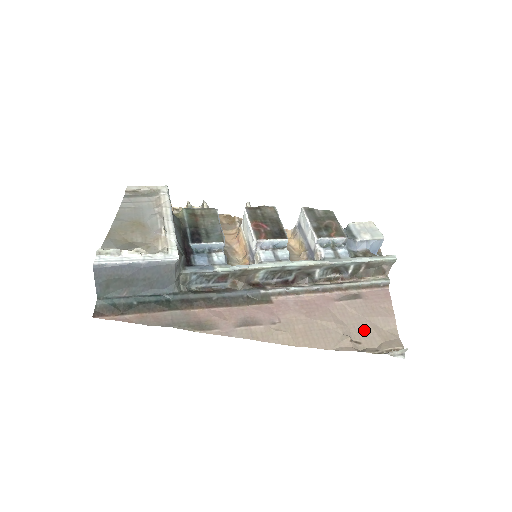
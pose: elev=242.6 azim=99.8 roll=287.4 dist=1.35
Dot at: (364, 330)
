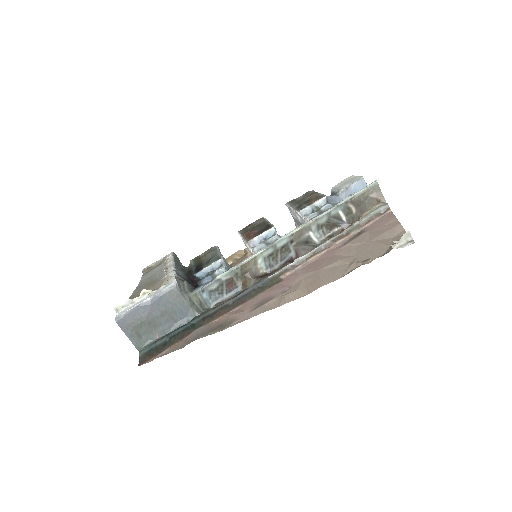
Dot at: (371, 249)
